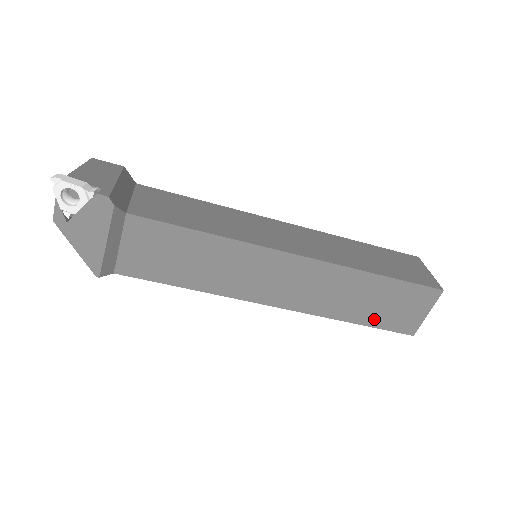
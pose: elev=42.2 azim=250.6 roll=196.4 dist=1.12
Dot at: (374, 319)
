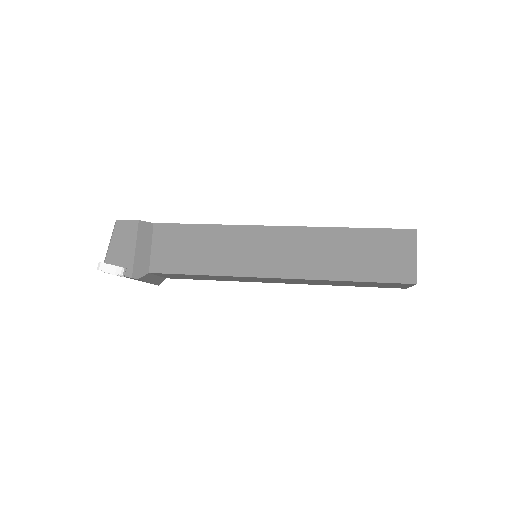
Dot at: (364, 286)
